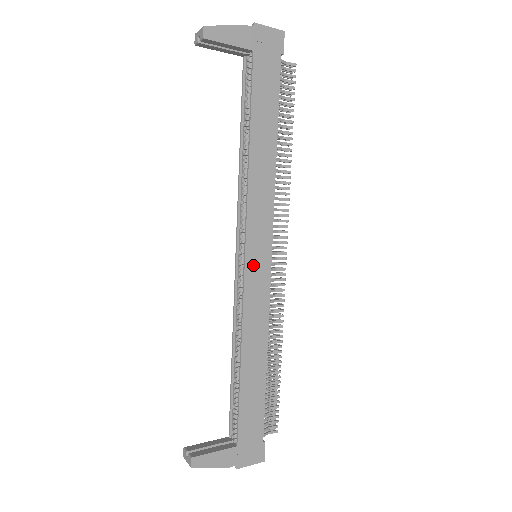
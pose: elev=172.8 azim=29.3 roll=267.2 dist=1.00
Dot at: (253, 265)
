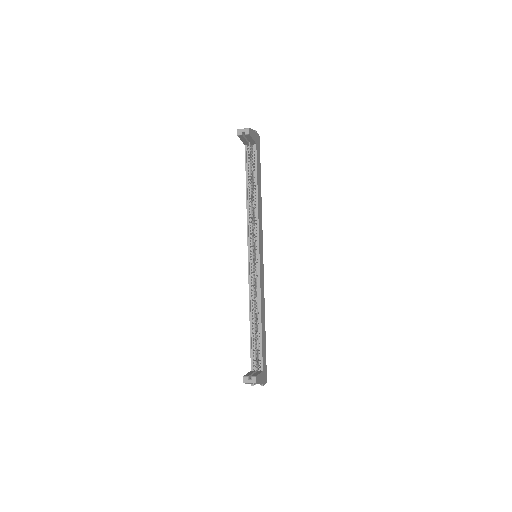
Dot at: (261, 260)
